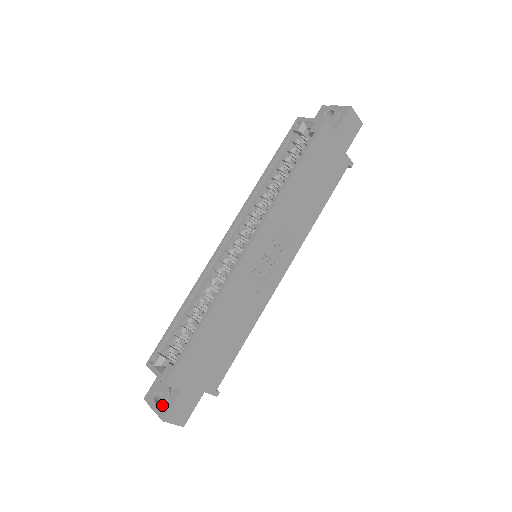
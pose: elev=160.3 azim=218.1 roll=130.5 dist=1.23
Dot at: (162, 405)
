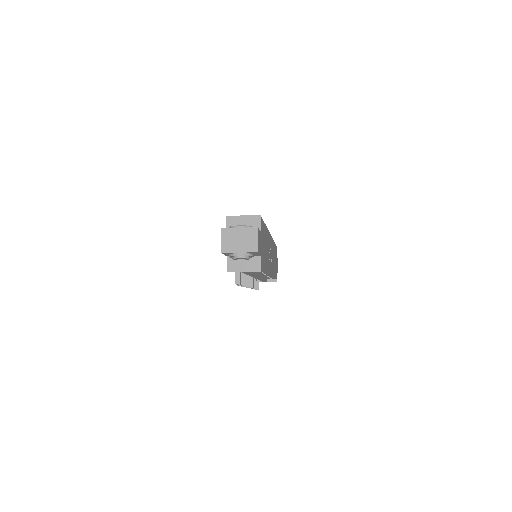
Dot at: (251, 226)
